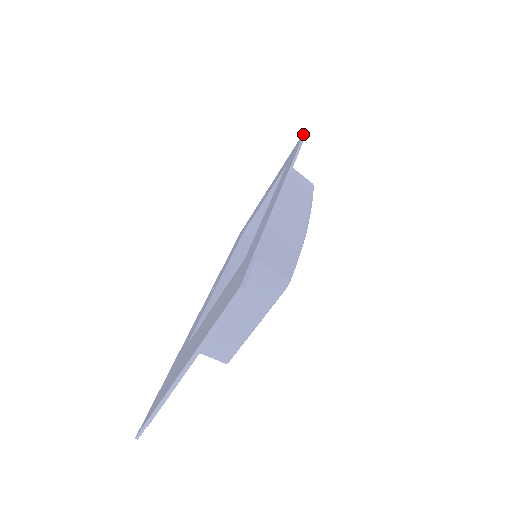
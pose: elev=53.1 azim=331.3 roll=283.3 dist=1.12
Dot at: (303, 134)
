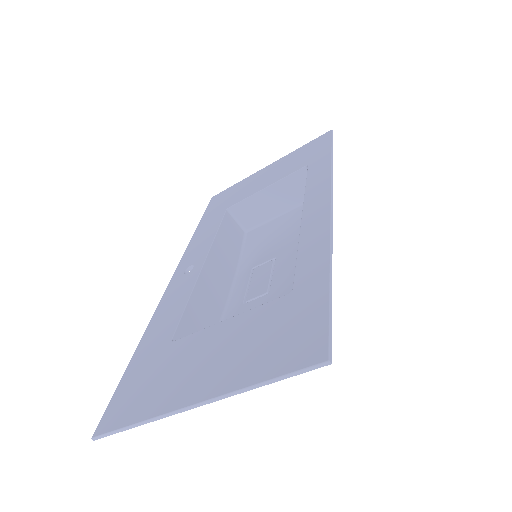
Dot at: (330, 135)
